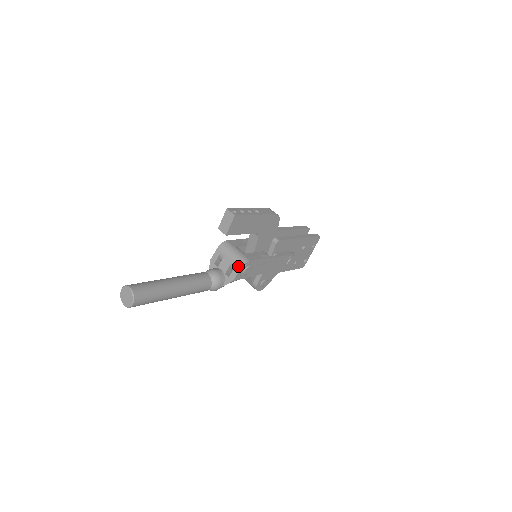
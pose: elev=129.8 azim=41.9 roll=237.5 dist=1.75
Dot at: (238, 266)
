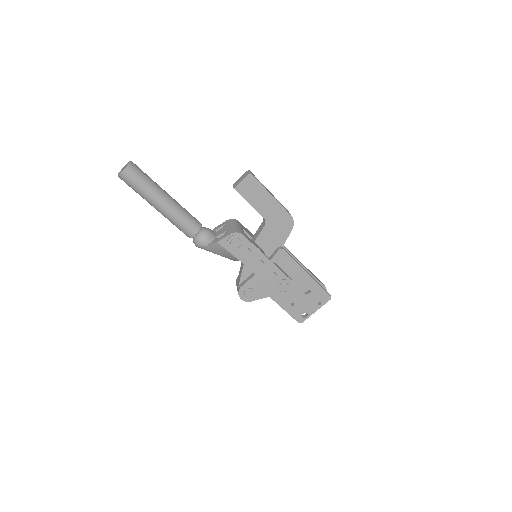
Dot at: (230, 232)
